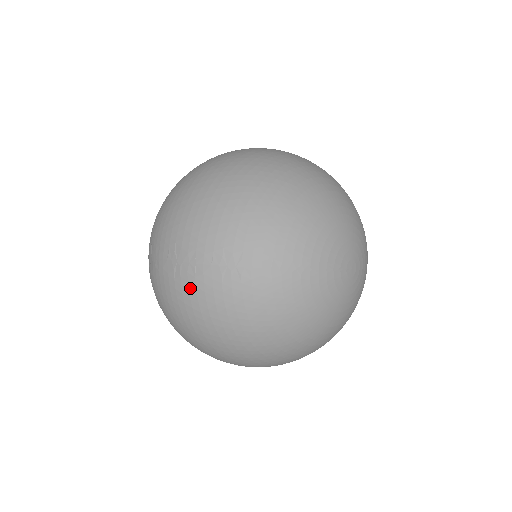
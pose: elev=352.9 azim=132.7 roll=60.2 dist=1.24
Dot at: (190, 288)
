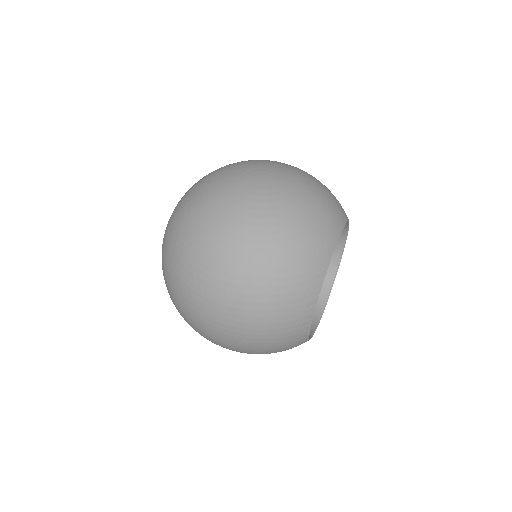
Dot at: (162, 258)
